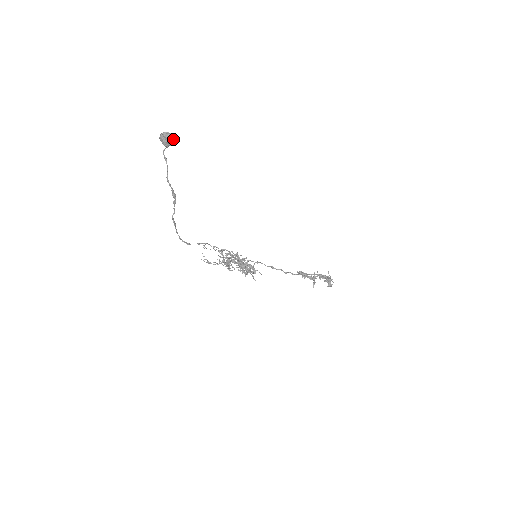
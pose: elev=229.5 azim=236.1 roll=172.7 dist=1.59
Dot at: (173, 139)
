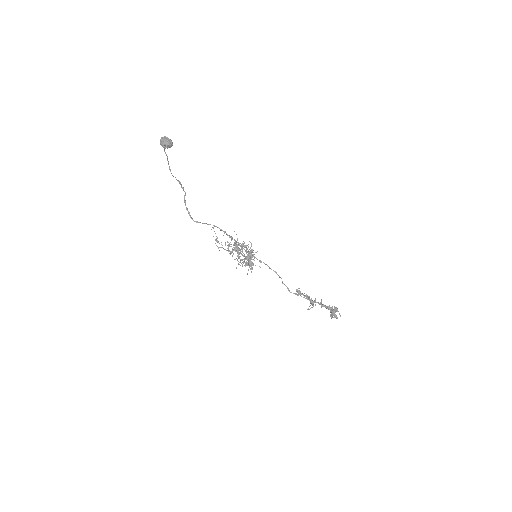
Dot at: (166, 145)
